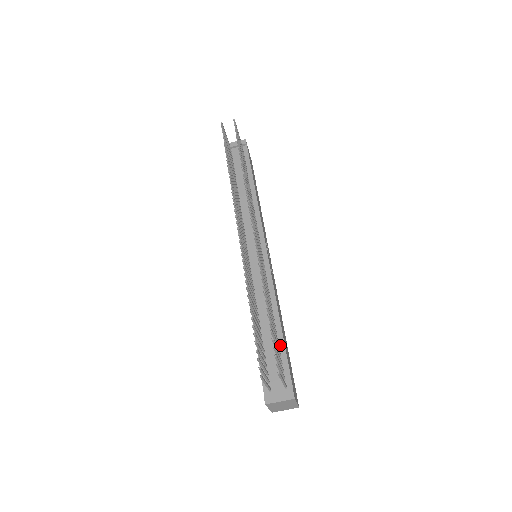
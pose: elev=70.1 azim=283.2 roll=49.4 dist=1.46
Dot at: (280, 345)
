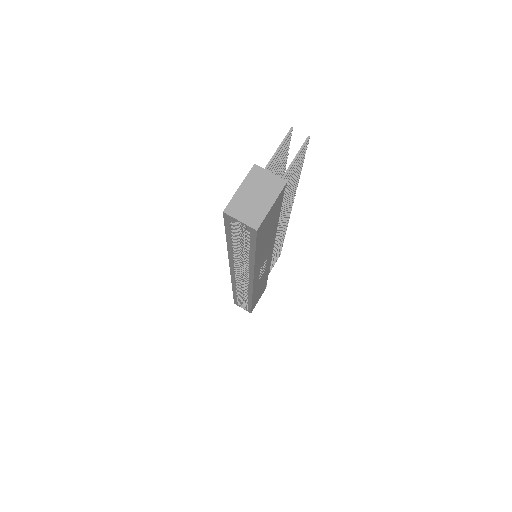
Dot at: occluded
